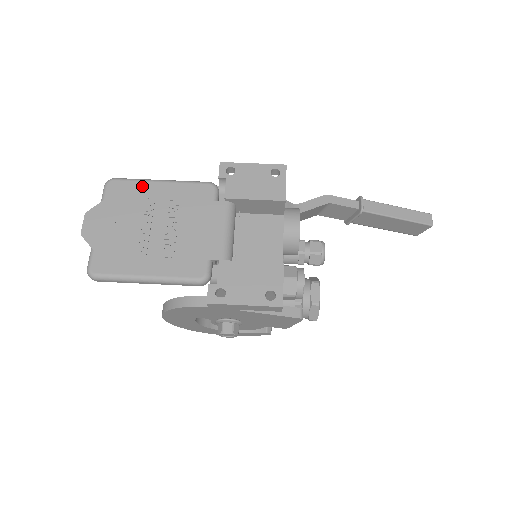
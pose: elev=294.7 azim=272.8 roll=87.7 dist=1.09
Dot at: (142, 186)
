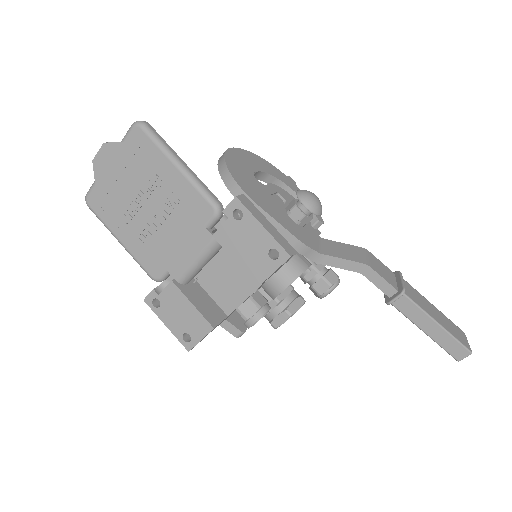
Dot at: (159, 157)
